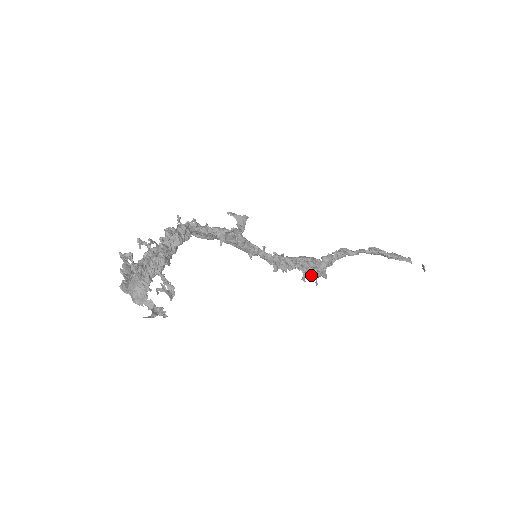
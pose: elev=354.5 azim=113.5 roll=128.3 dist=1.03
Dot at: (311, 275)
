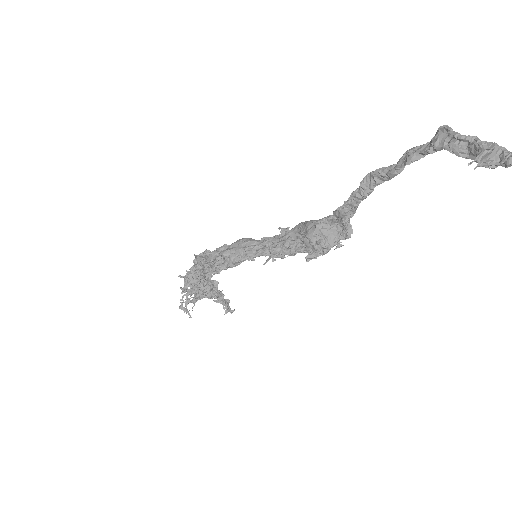
Dot at: (319, 253)
